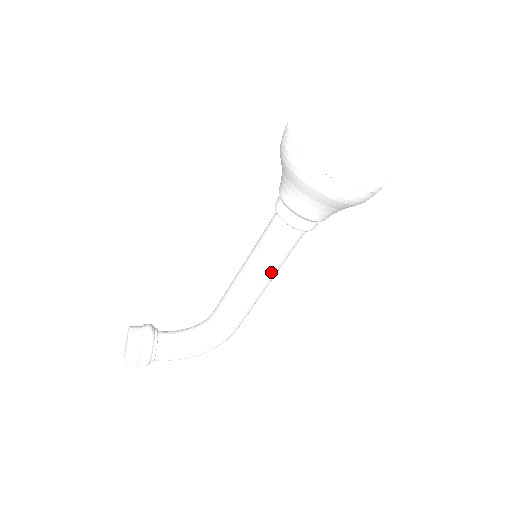
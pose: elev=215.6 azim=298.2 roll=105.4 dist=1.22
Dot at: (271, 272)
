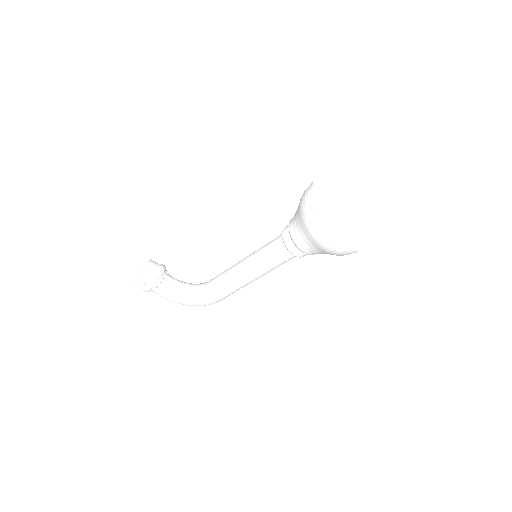
Dot at: (260, 272)
